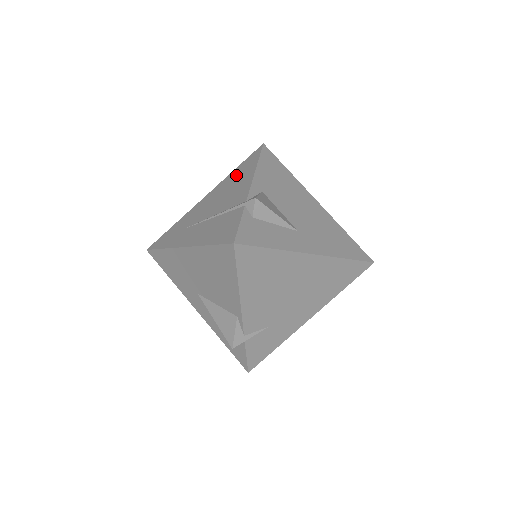
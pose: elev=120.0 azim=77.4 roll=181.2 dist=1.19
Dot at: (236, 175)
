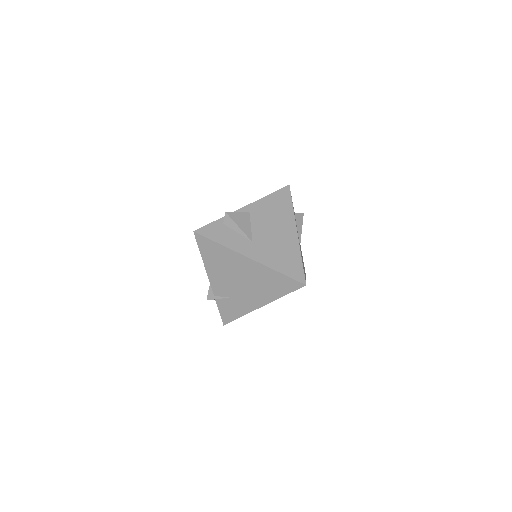
Dot at: occluded
